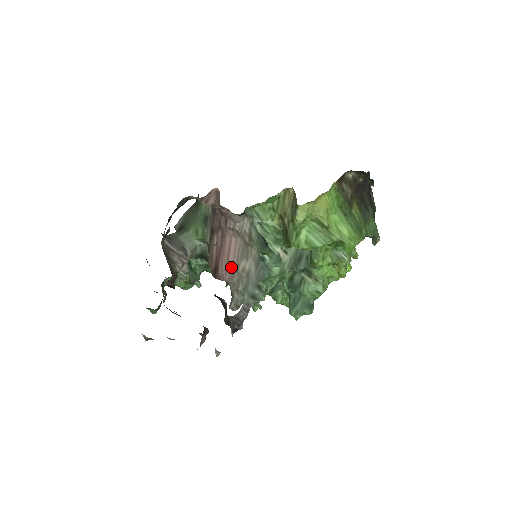
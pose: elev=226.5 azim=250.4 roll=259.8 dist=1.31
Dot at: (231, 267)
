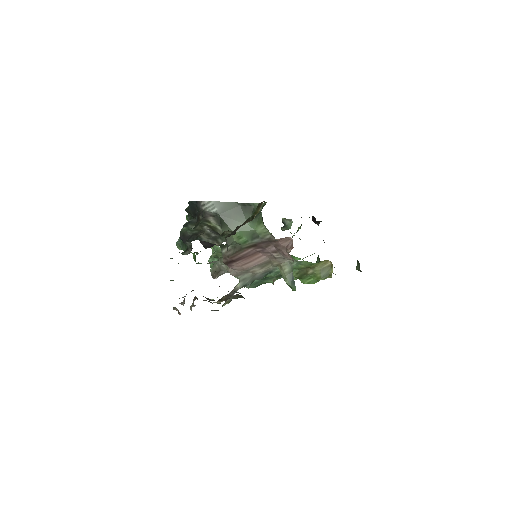
Dot at: (246, 267)
